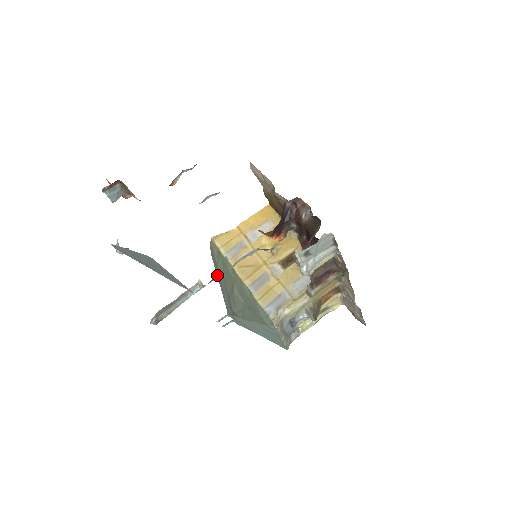
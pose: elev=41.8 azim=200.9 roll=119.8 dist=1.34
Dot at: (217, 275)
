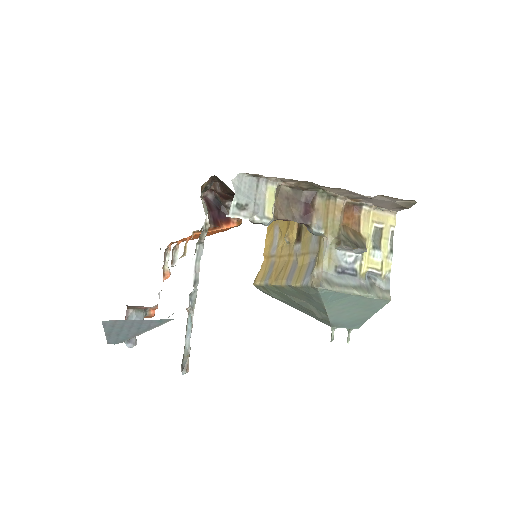
Dot at: occluded
